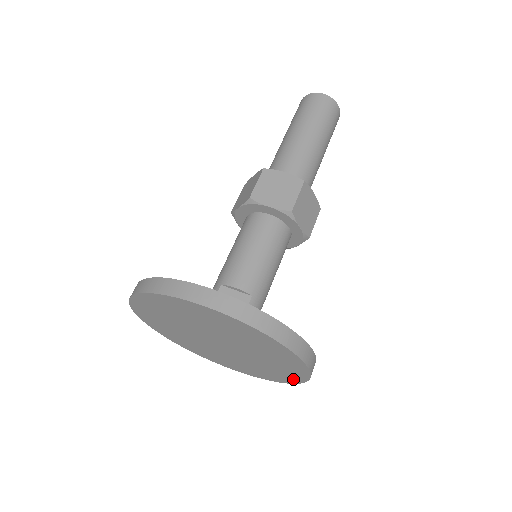
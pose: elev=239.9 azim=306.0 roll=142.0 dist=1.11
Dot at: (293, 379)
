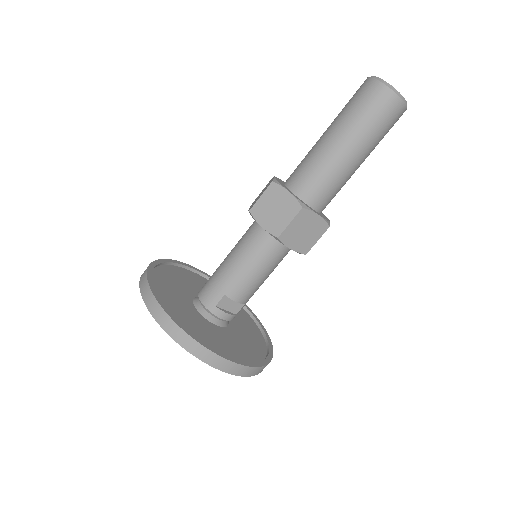
Dot at: occluded
